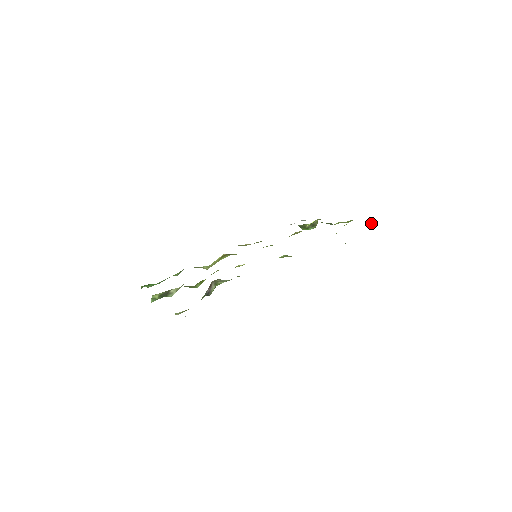
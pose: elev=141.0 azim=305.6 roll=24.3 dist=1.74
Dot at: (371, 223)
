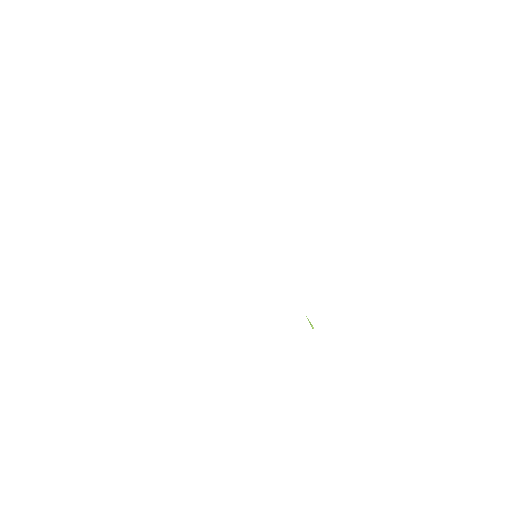
Dot at: occluded
